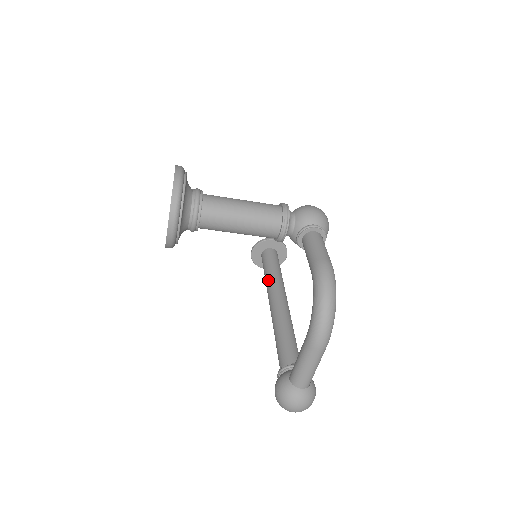
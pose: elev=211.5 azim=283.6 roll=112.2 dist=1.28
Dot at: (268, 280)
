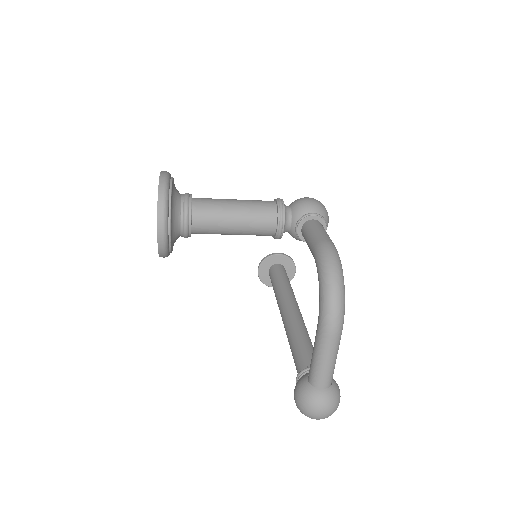
Dot at: (277, 293)
